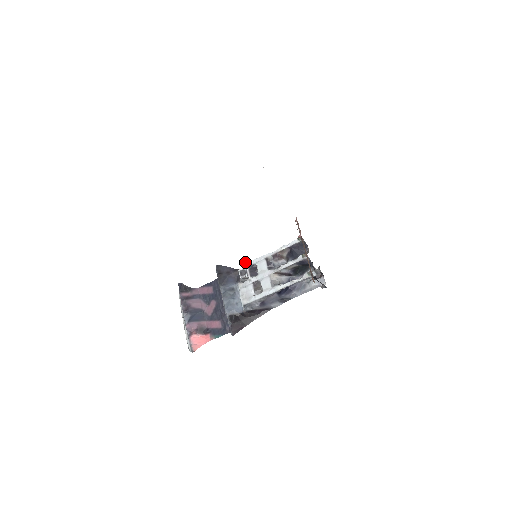
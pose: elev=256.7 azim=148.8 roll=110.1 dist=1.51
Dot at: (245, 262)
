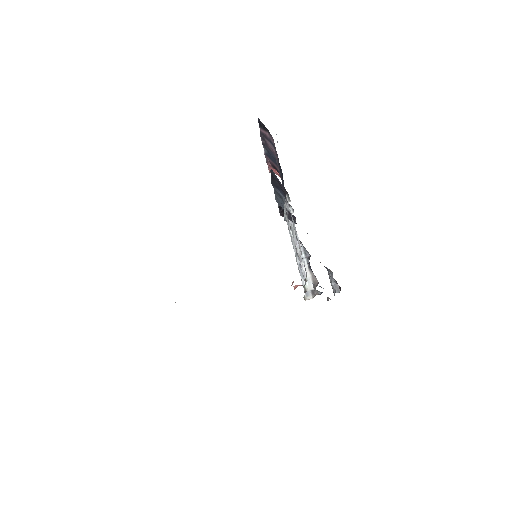
Dot at: (286, 205)
